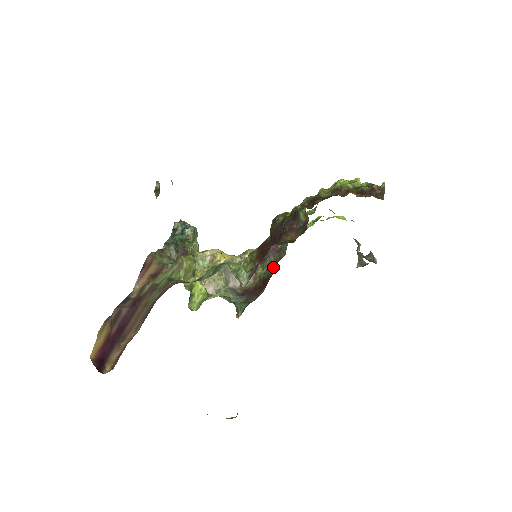
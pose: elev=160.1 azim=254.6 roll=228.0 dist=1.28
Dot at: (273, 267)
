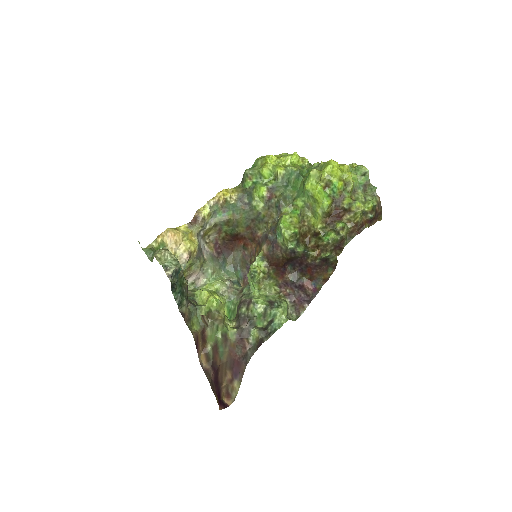
Dot at: (246, 230)
